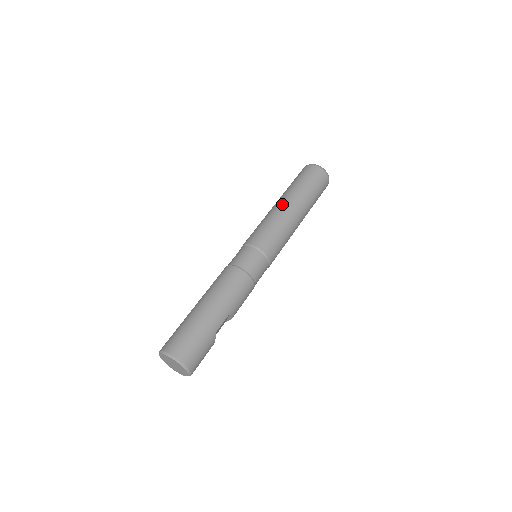
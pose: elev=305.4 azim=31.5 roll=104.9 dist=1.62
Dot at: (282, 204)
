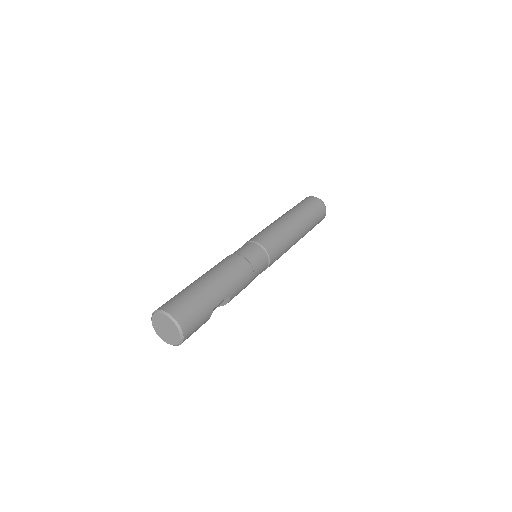
Dot at: (287, 218)
